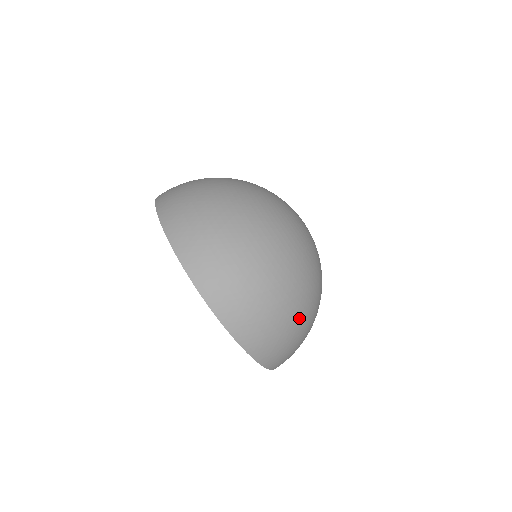
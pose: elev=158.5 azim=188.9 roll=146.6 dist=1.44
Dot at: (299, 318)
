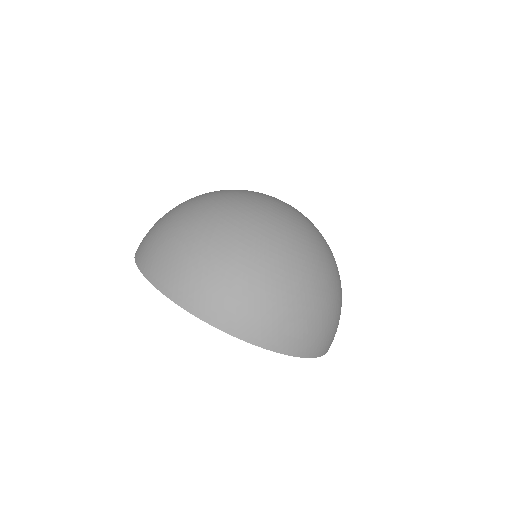
Dot at: occluded
